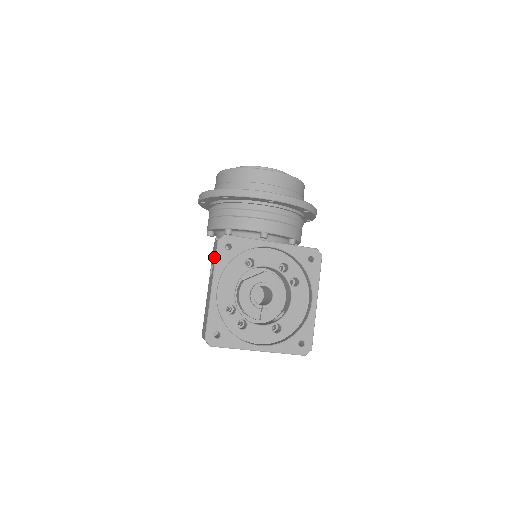
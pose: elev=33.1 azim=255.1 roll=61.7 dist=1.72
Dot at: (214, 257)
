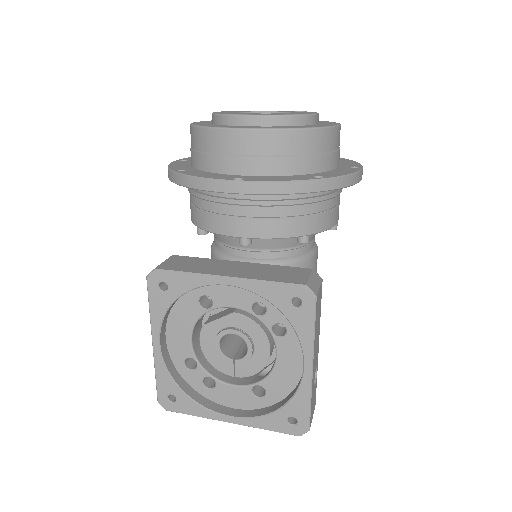
Dot at: occluded
